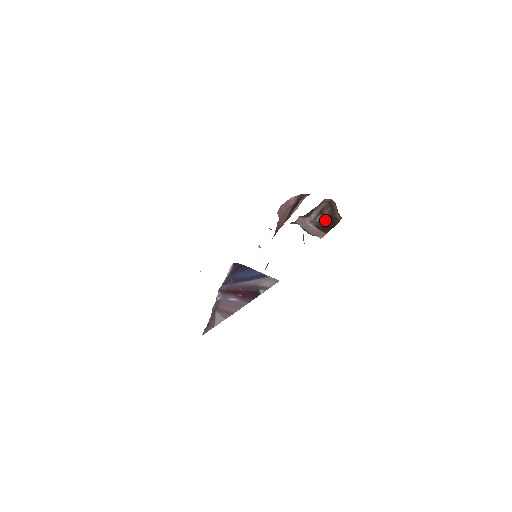
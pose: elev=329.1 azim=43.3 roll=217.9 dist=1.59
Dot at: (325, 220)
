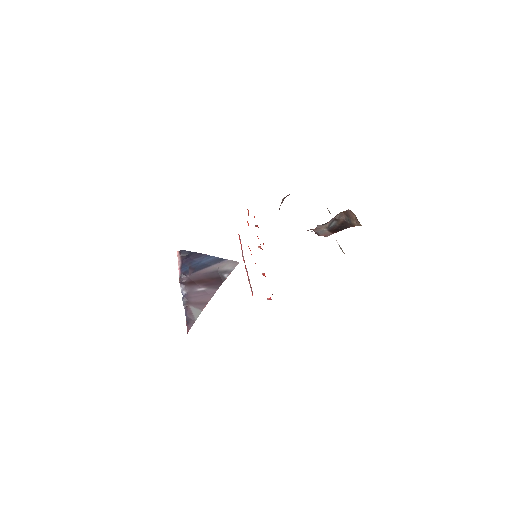
Dot at: (338, 225)
